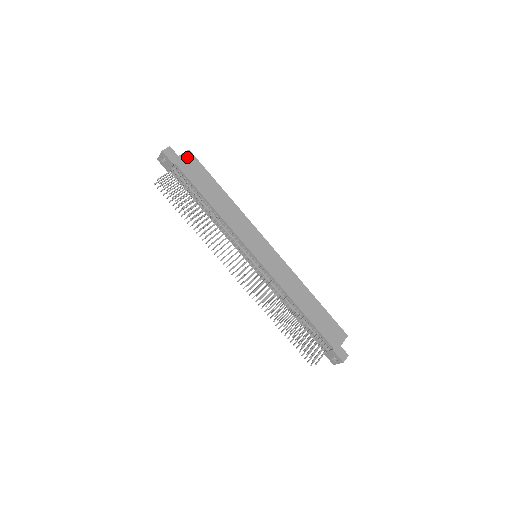
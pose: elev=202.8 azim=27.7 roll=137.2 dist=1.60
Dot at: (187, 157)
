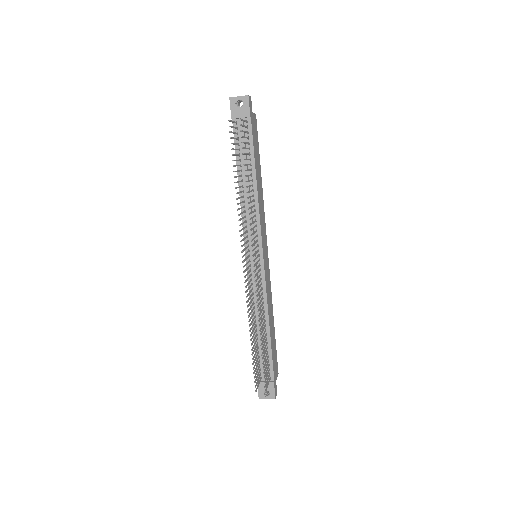
Dot at: (255, 119)
